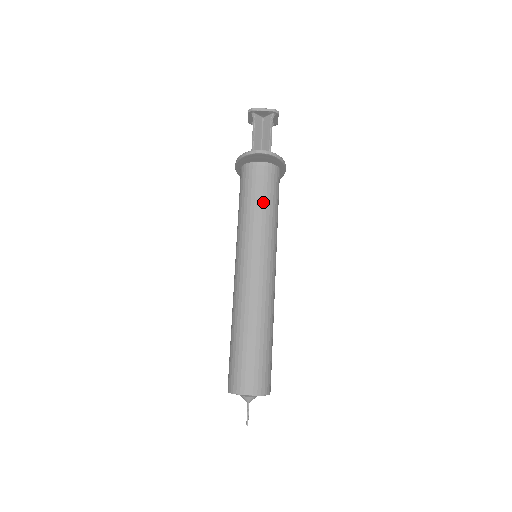
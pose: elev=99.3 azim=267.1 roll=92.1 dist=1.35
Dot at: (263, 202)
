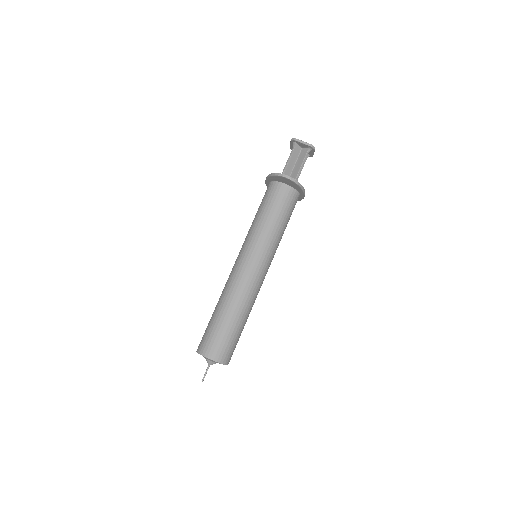
Dot at: (276, 216)
